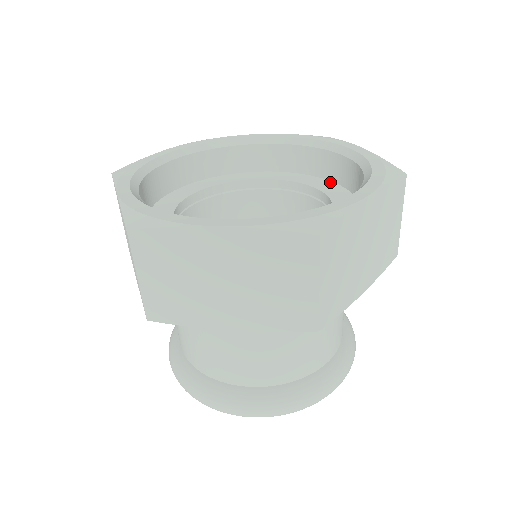
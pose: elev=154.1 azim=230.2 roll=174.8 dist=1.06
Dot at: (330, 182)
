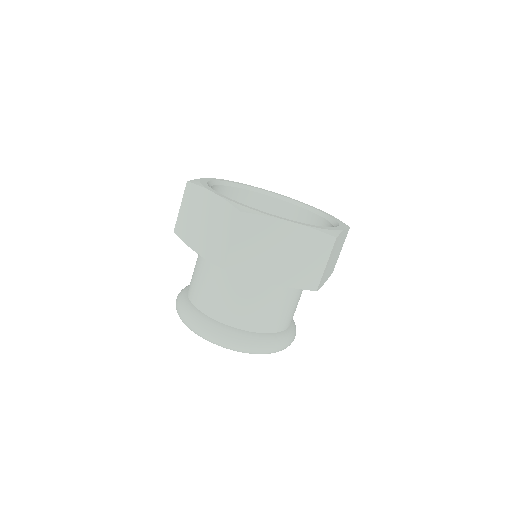
Dot at: occluded
